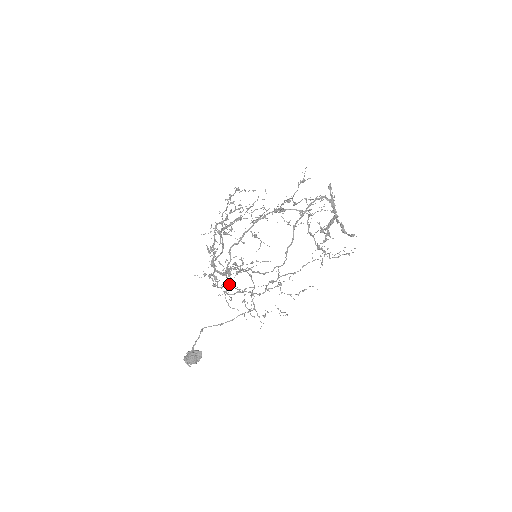
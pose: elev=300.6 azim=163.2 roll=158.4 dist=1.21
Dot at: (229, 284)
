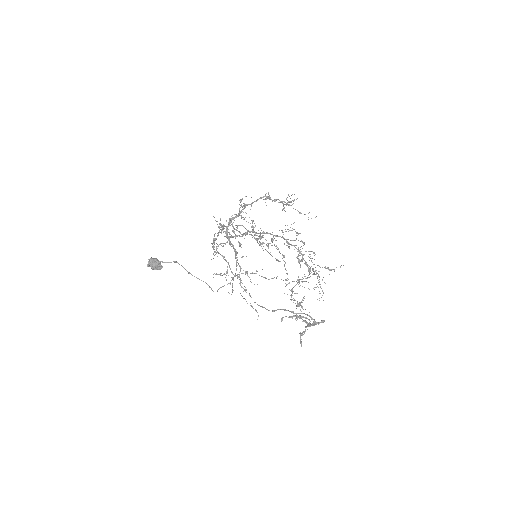
Dot at: occluded
